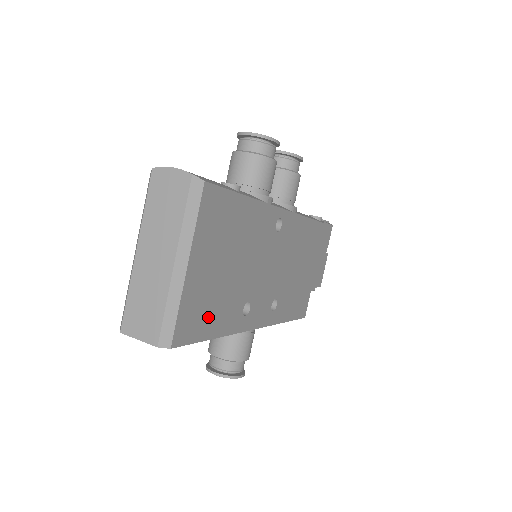
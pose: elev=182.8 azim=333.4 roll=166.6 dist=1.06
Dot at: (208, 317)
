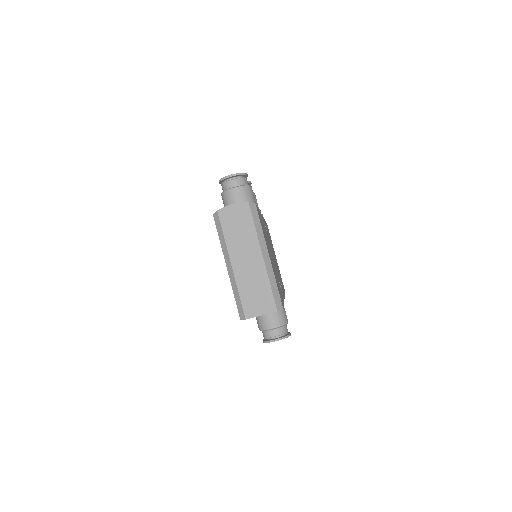
Dot at: (279, 289)
